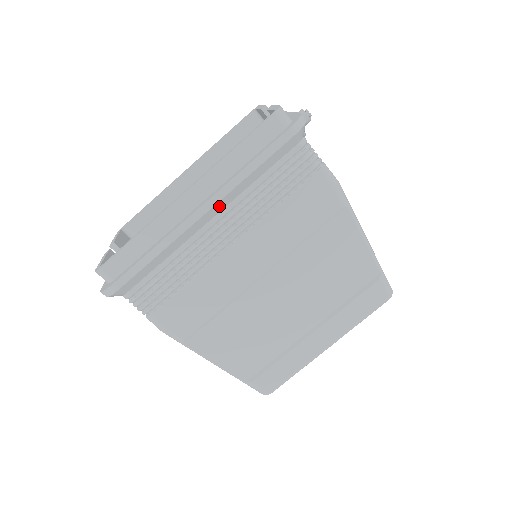
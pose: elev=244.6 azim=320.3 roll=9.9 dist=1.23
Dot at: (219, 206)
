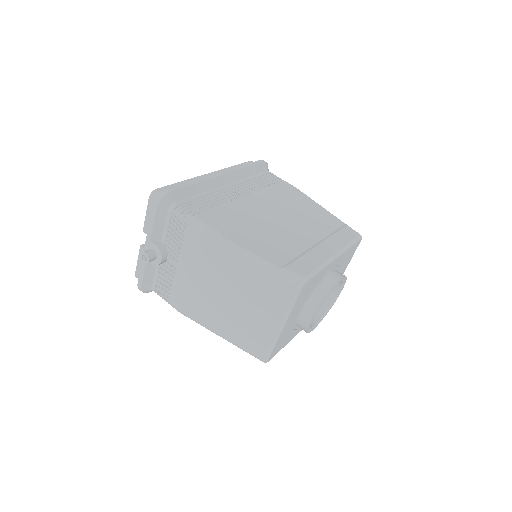
Dot at: (231, 177)
